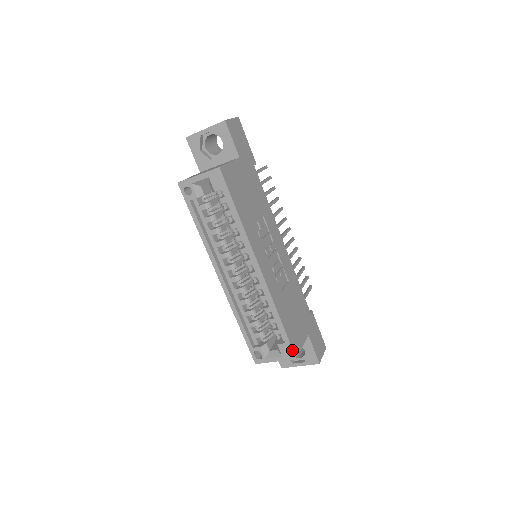
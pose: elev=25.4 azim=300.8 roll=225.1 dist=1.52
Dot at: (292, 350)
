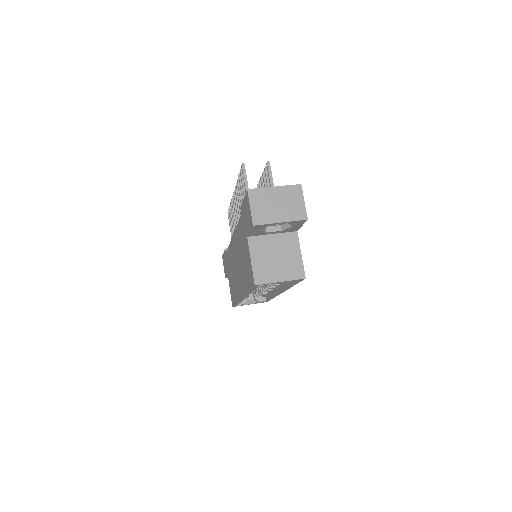
Dot at: occluded
